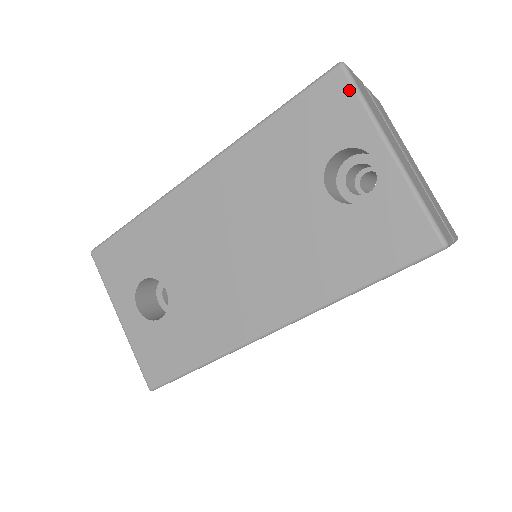
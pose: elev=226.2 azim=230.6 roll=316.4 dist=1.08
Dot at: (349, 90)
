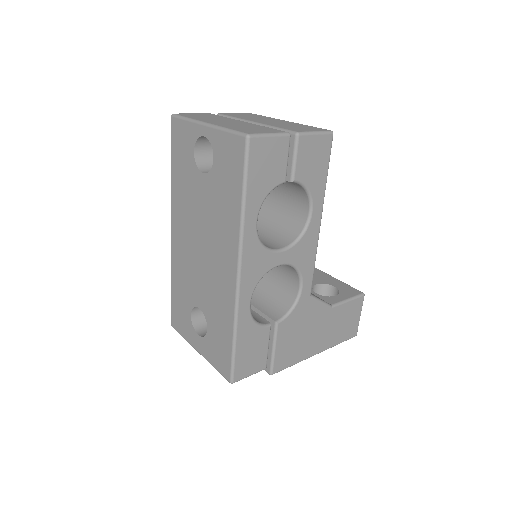
Dot at: (179, 121)
